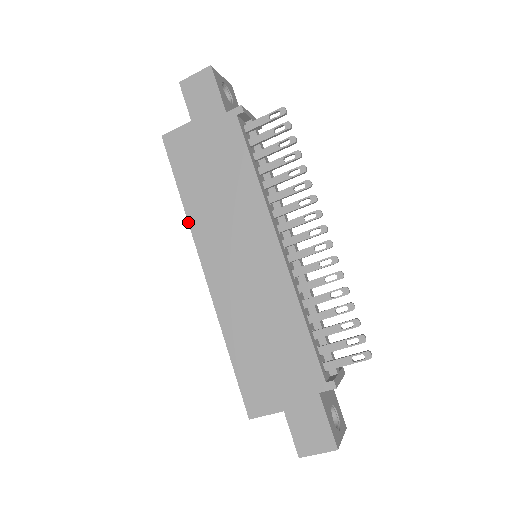
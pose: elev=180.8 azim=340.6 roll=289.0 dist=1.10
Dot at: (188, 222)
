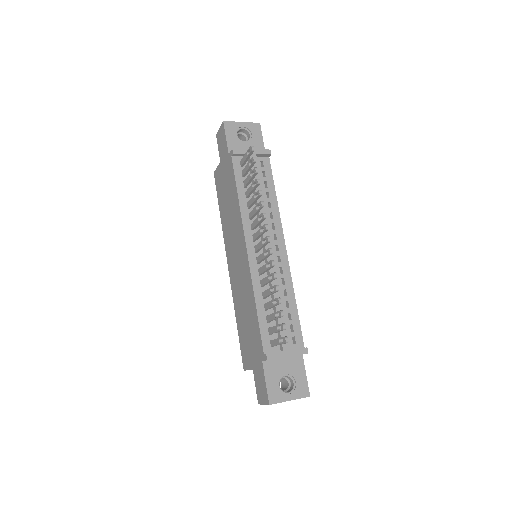
Dot at: (223, 232)
